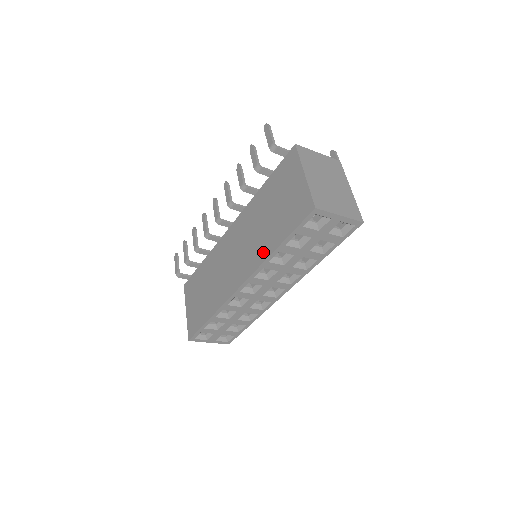
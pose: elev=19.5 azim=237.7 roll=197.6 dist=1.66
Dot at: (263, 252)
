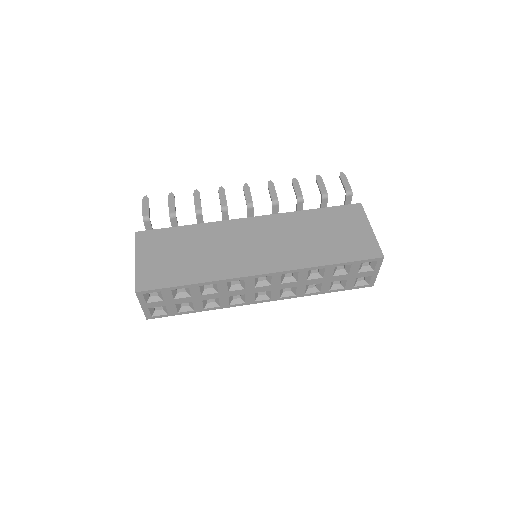
Dot at: (308, 260)
